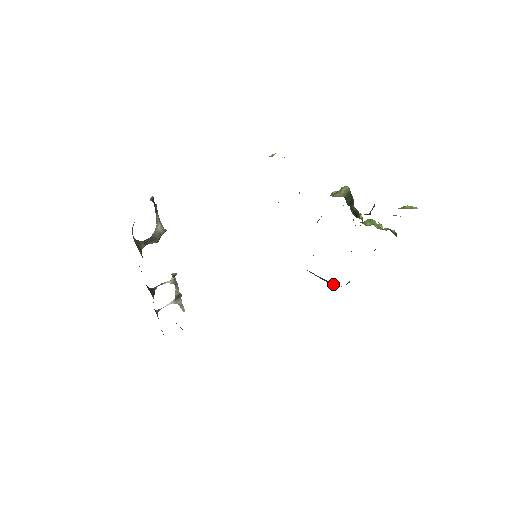
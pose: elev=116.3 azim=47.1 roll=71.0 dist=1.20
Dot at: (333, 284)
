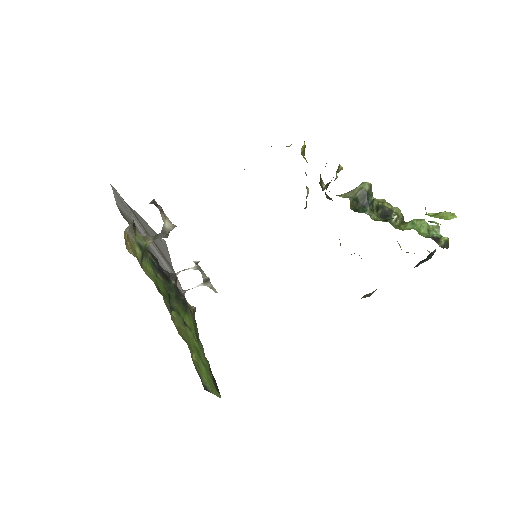
Dot at: occluded
